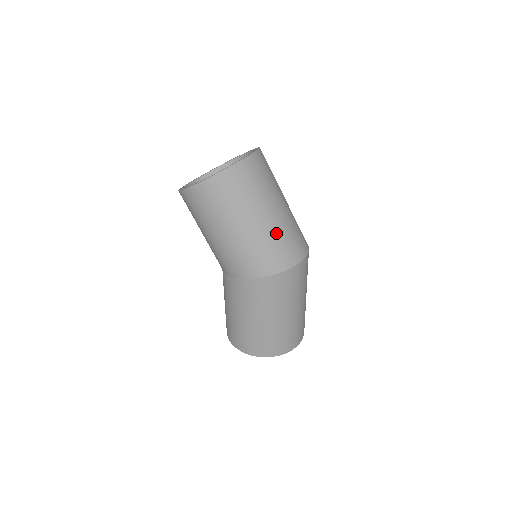
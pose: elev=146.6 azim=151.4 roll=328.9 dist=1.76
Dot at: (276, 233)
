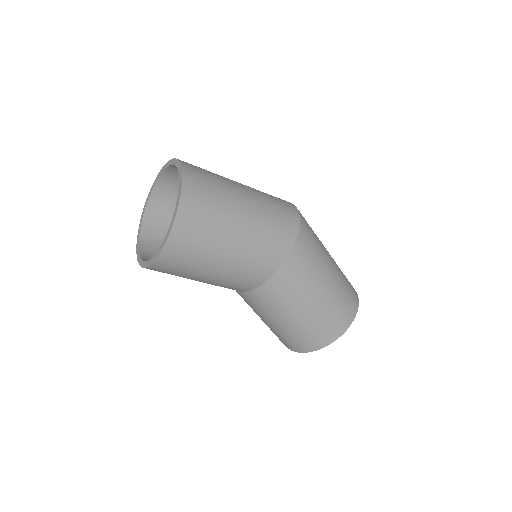
Dot at: (262, 195)
